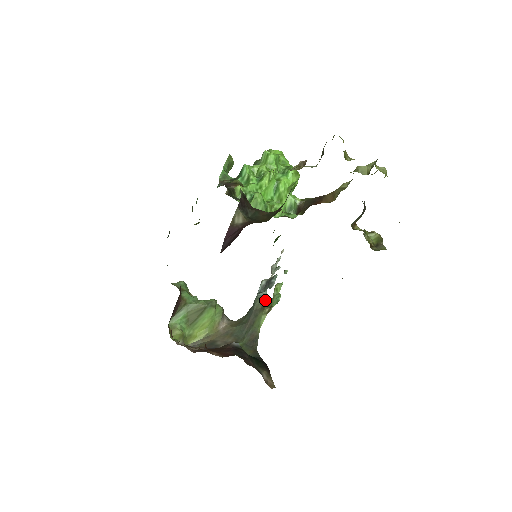
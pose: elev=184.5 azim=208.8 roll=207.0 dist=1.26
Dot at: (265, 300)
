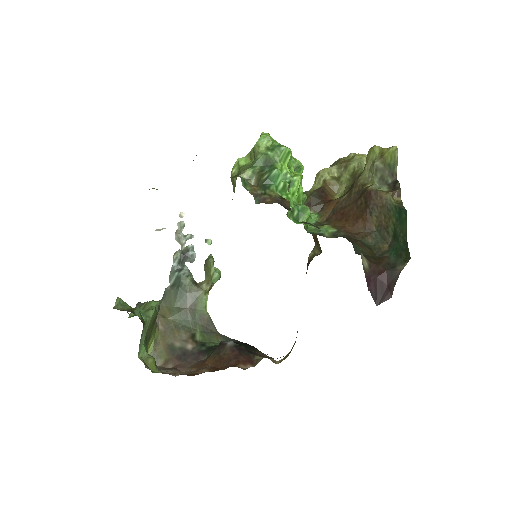
Dot at: (192, 277)
